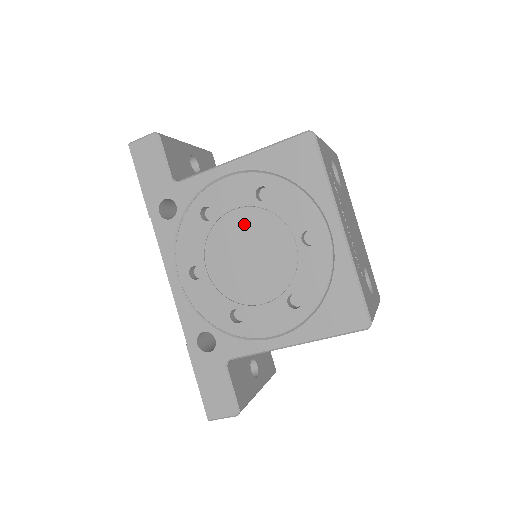
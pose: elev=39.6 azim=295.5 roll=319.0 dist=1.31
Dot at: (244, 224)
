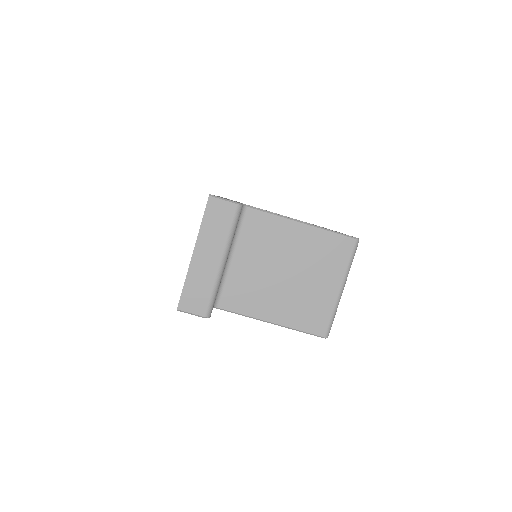
Dot at: occluded
